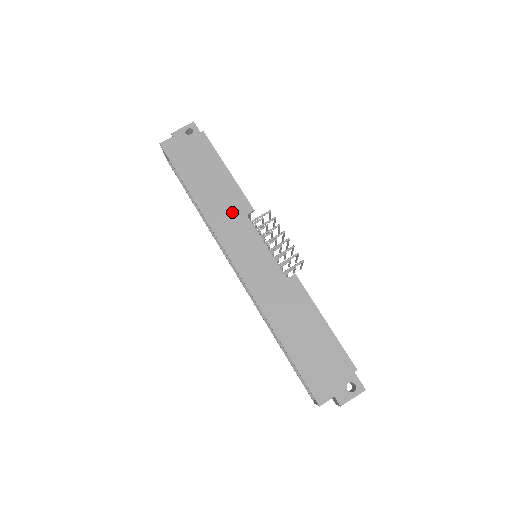
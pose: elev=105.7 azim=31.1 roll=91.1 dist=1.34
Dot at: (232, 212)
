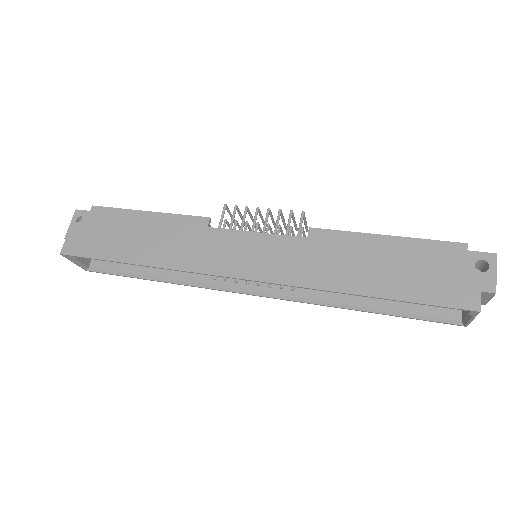
Dot at: (191, 238)
